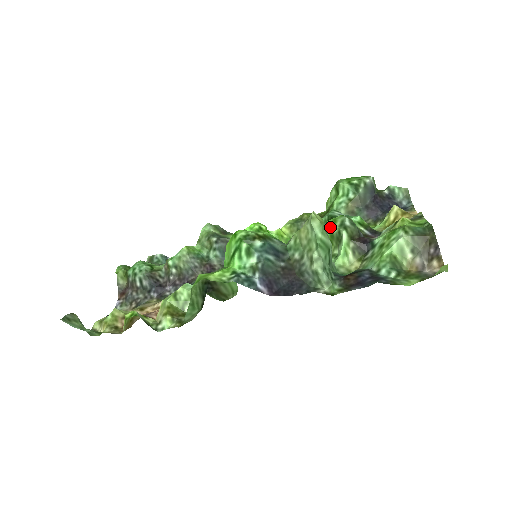
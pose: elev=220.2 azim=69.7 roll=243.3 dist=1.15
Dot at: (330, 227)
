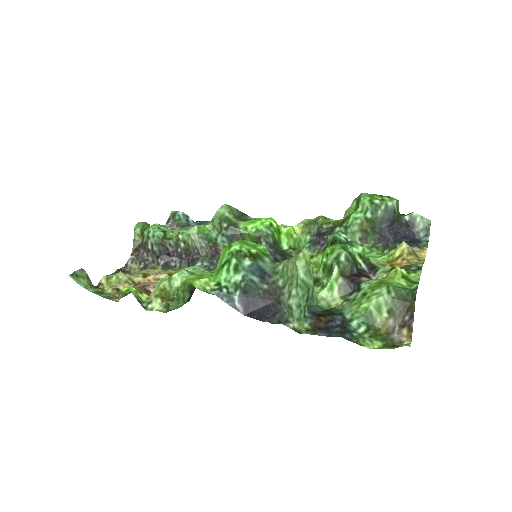
Dot at: (326, 256)
